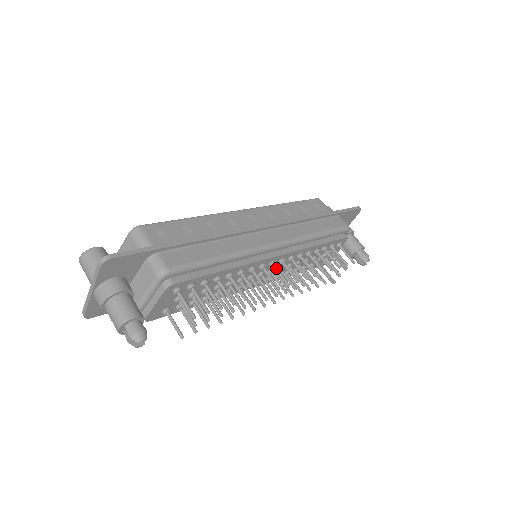
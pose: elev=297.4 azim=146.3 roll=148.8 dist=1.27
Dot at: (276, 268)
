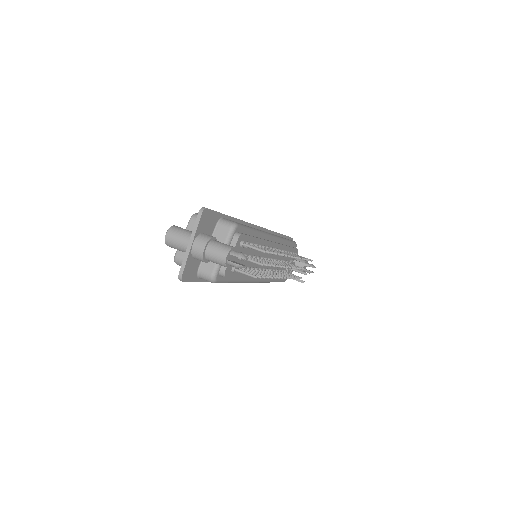
Dot at: occluded
